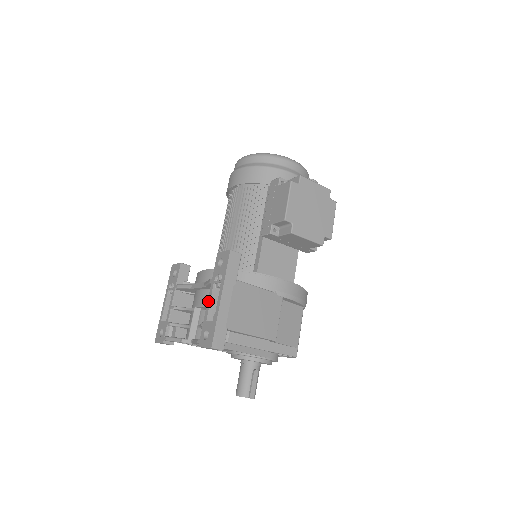
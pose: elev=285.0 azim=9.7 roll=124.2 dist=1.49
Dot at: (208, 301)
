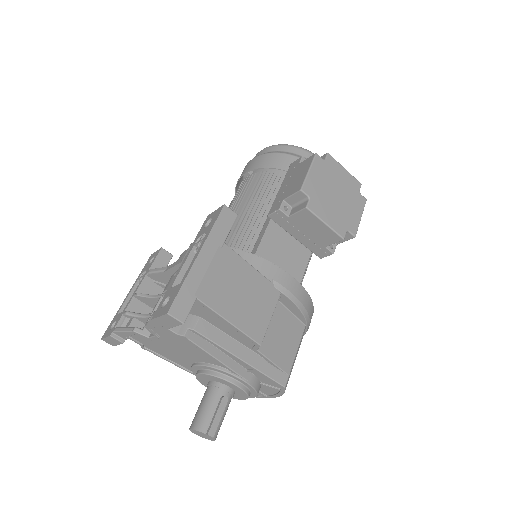
Dot at: (180, 266)
